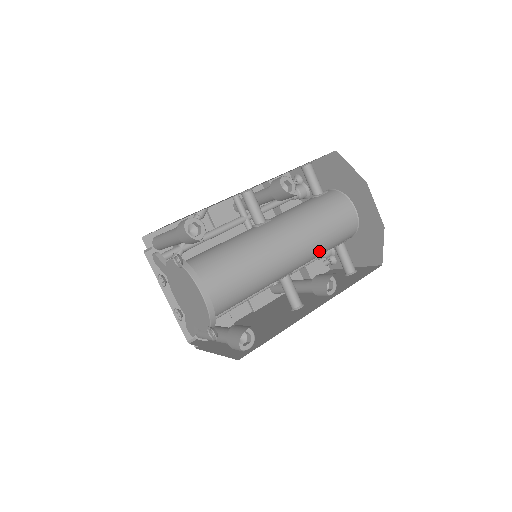
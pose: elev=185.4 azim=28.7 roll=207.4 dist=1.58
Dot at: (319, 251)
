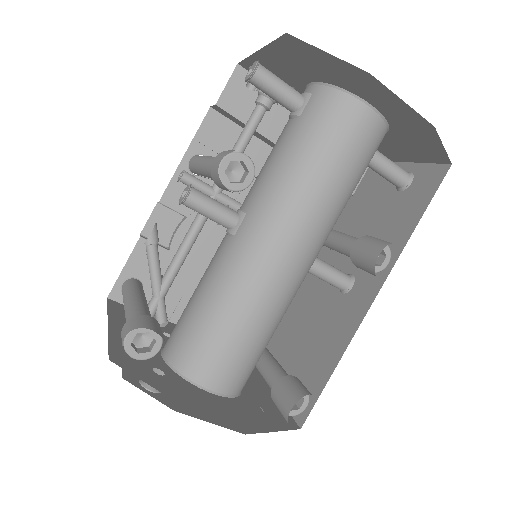
Dot at: (341, 209)
